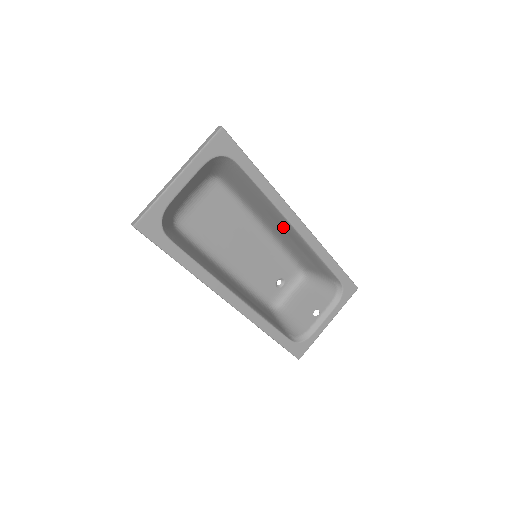
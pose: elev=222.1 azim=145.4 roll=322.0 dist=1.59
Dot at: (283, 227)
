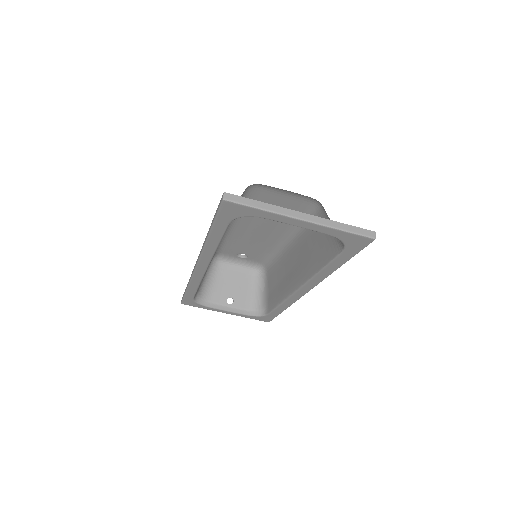
Dot at: (296, 271)
